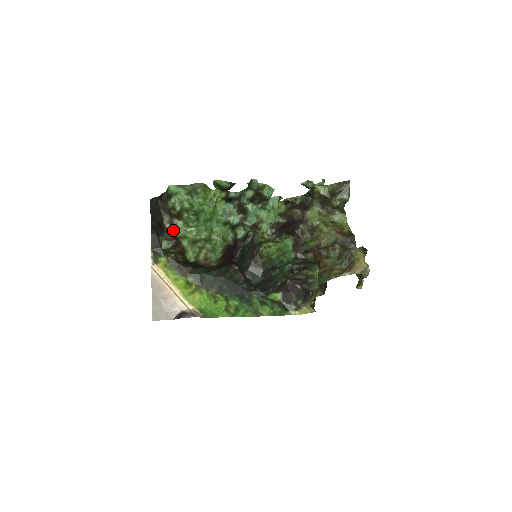
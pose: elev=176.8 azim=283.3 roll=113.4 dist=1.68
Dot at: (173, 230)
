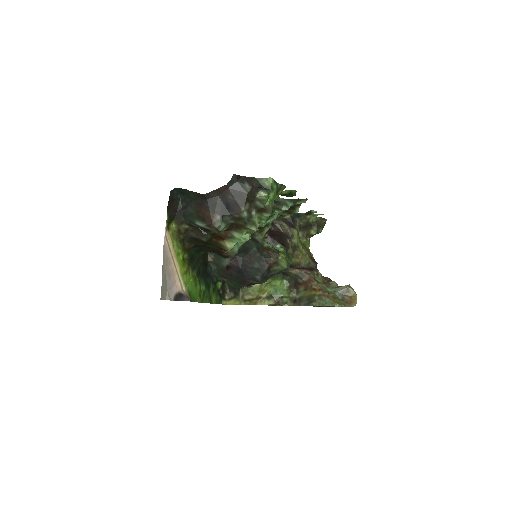
Dot at: (249, 221)
